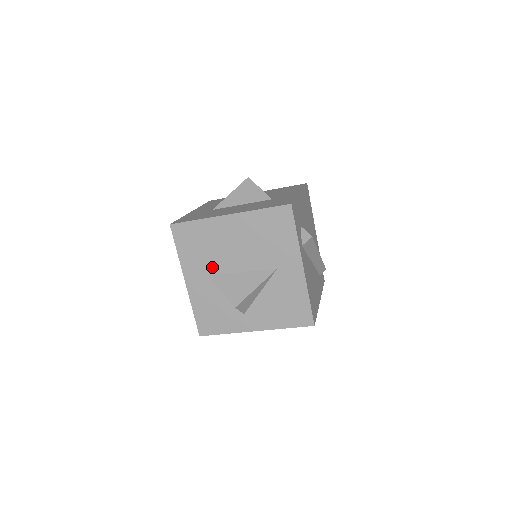
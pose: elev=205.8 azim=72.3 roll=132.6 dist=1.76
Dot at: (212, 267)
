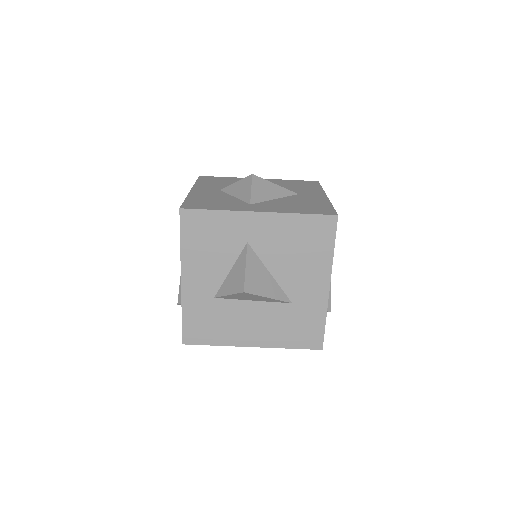
Dot at: occluded
